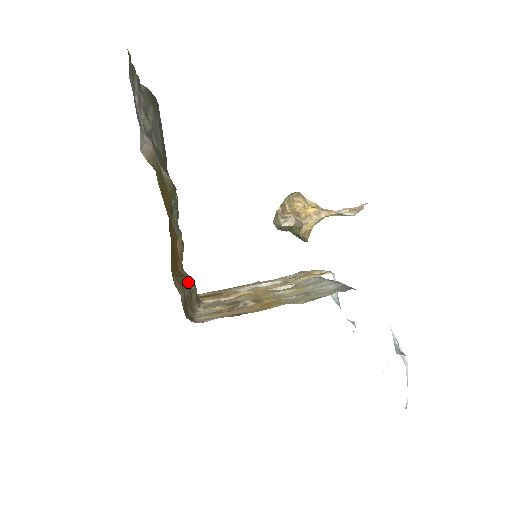
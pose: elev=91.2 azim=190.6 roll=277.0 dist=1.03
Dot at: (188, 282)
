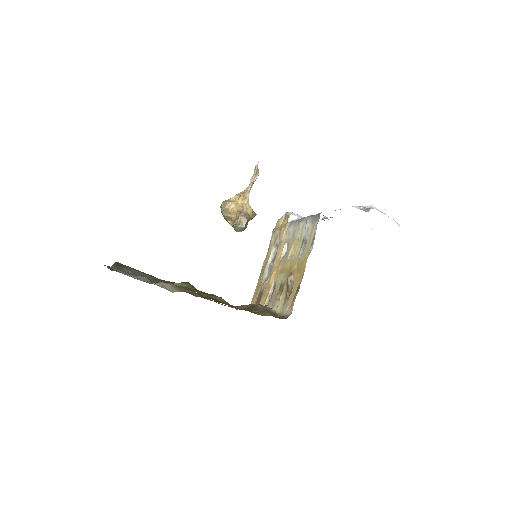
Dot at: (256, 307)
